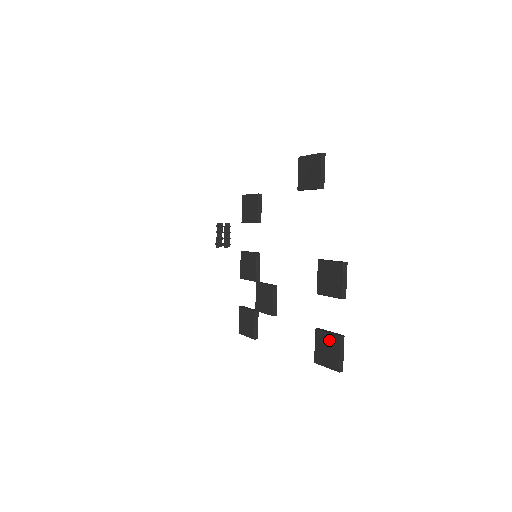
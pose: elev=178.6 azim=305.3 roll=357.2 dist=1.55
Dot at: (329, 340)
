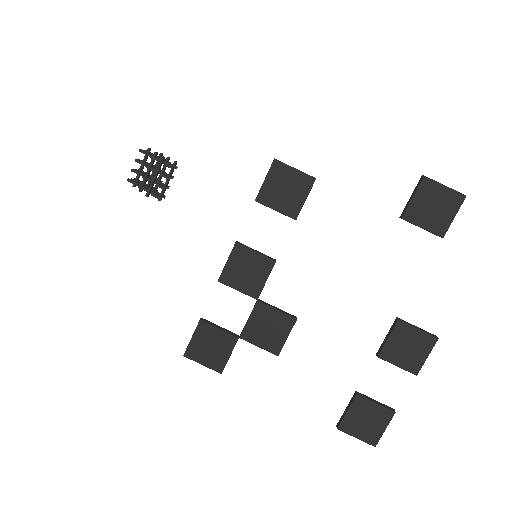
Dot at: (375, 412)
